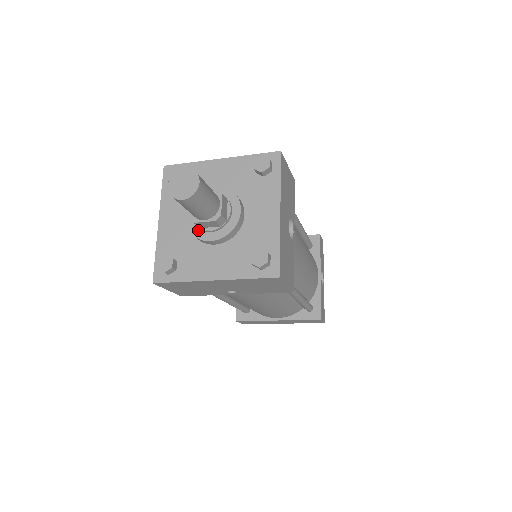
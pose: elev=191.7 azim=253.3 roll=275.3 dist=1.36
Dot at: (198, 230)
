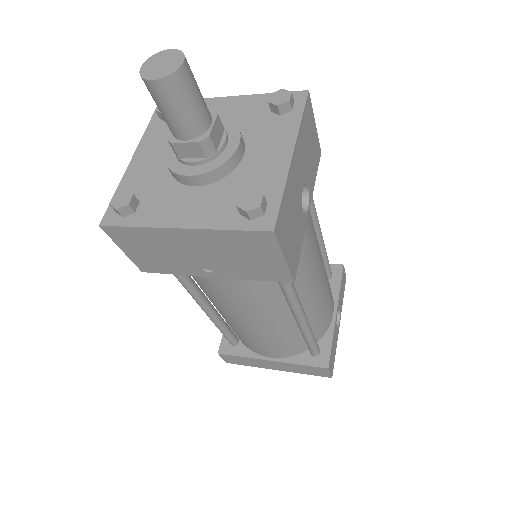
Dot at: (176, 162)
